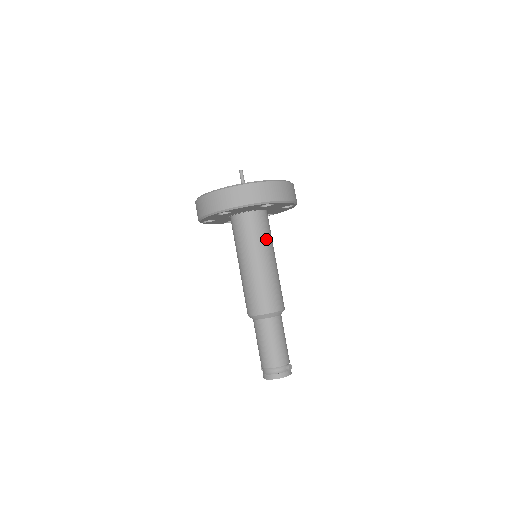
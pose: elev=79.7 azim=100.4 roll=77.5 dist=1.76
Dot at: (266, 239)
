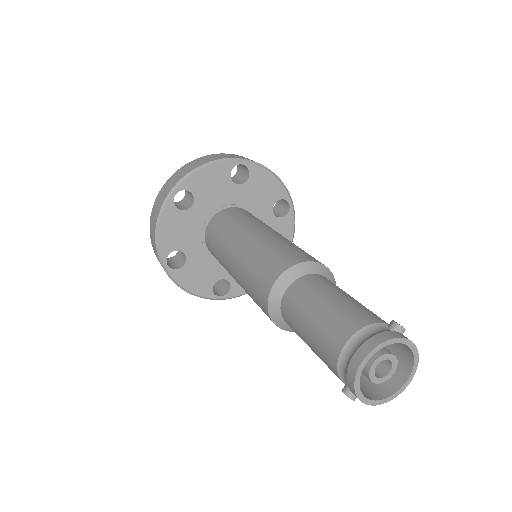
Dot at: (259, 221)
